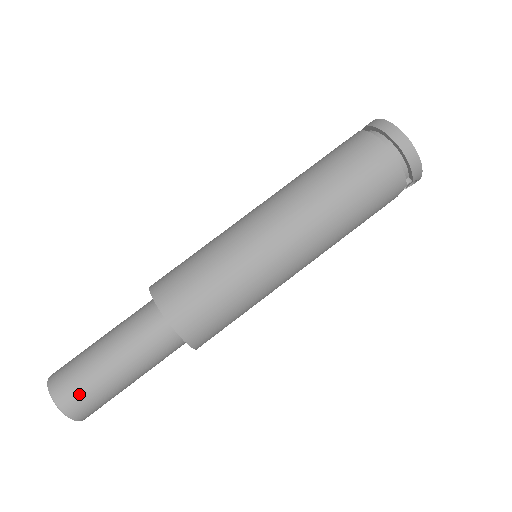
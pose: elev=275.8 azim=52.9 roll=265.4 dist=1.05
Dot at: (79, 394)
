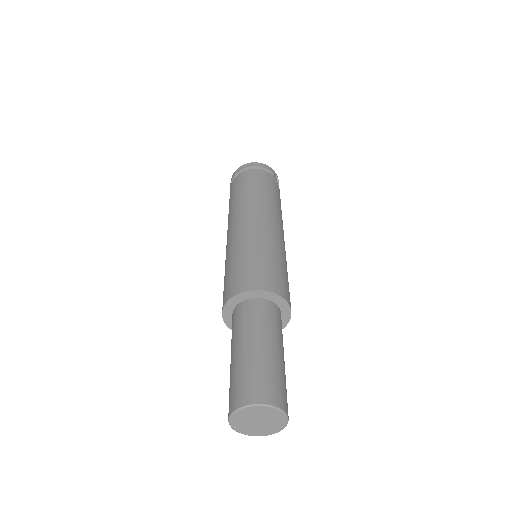
Dot at: (256, 382)
